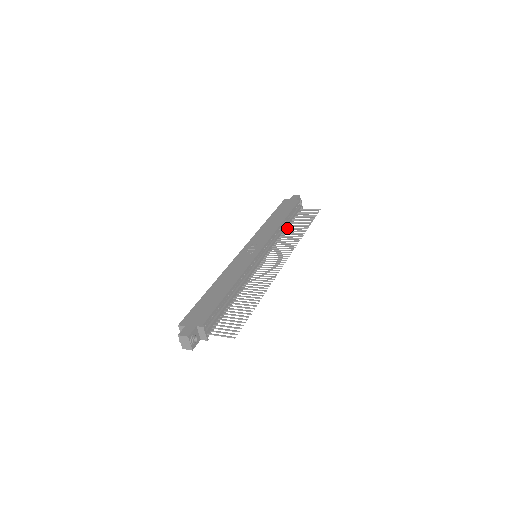
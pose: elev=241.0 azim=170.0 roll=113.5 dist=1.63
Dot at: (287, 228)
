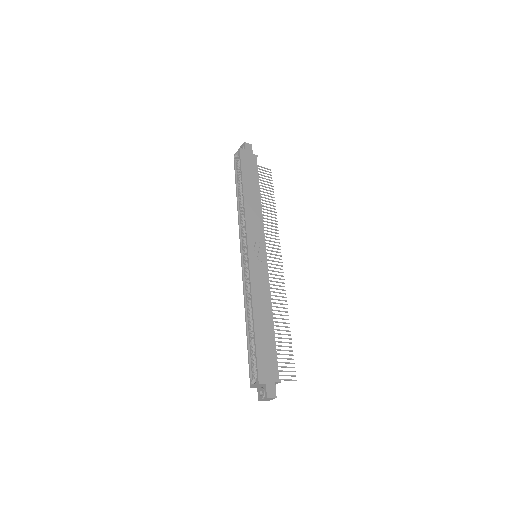
Dot at: occluded
